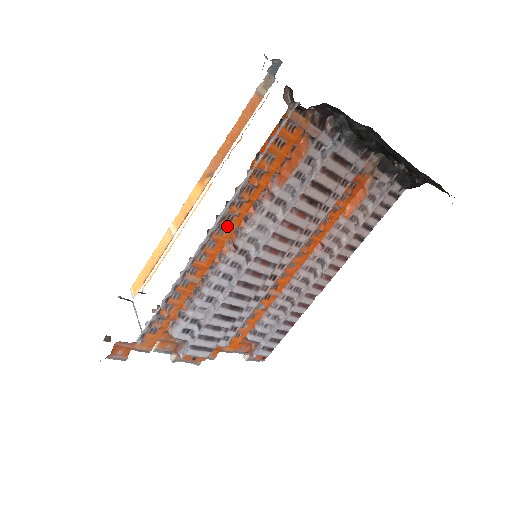
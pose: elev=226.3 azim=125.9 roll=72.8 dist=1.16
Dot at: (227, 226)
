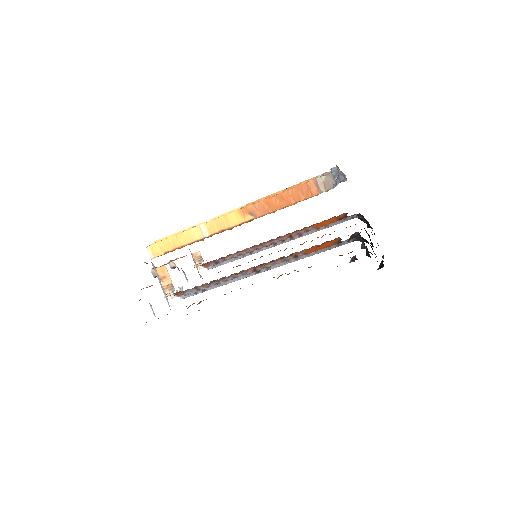
Dot at: occluded
